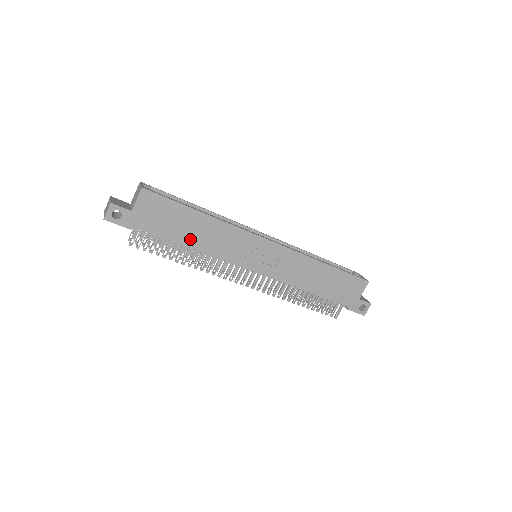
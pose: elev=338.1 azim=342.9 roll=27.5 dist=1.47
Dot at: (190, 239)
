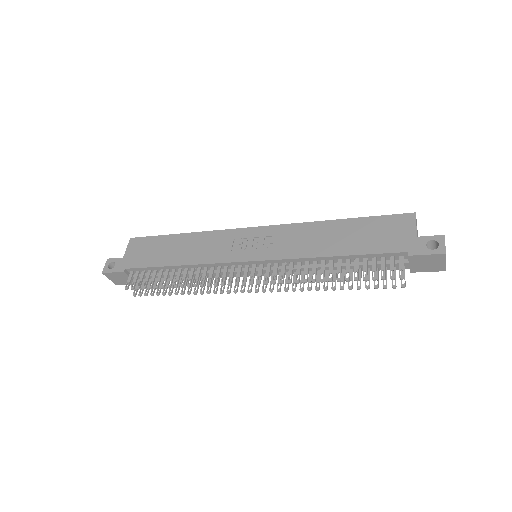
Dot at: (175, 259)
